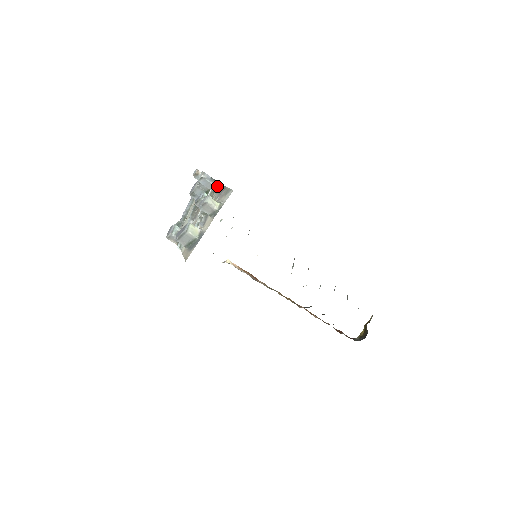
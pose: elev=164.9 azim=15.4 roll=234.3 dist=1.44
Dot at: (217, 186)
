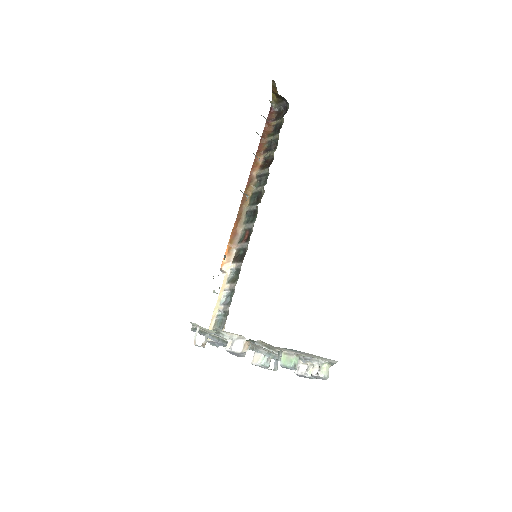
Dot at: occluded
